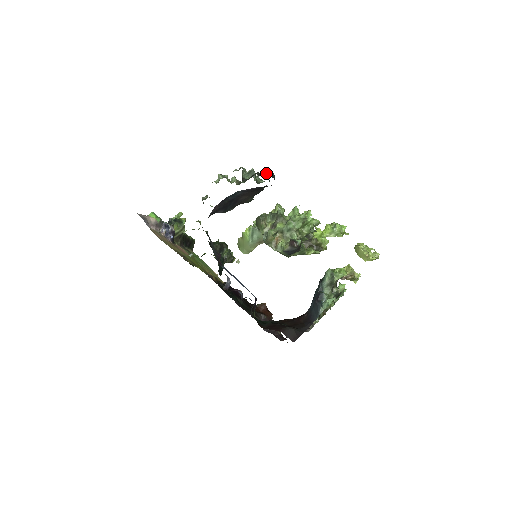
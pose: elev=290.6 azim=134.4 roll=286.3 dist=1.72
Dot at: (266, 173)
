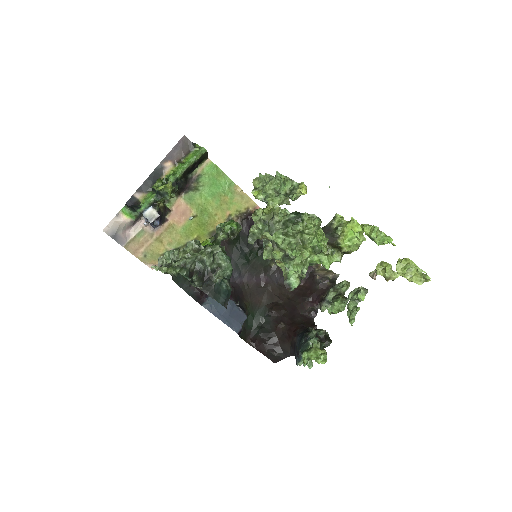
Dot at: (217, 289)
